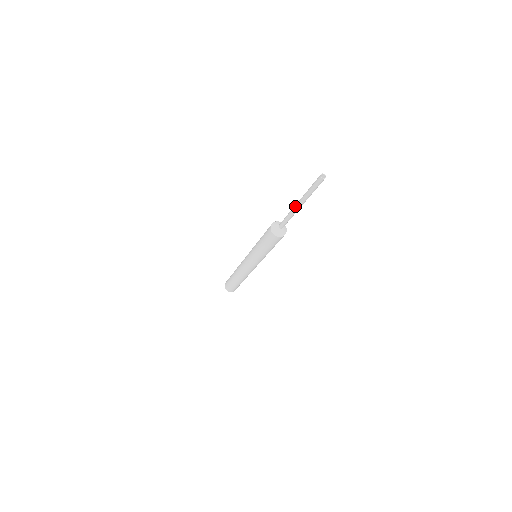
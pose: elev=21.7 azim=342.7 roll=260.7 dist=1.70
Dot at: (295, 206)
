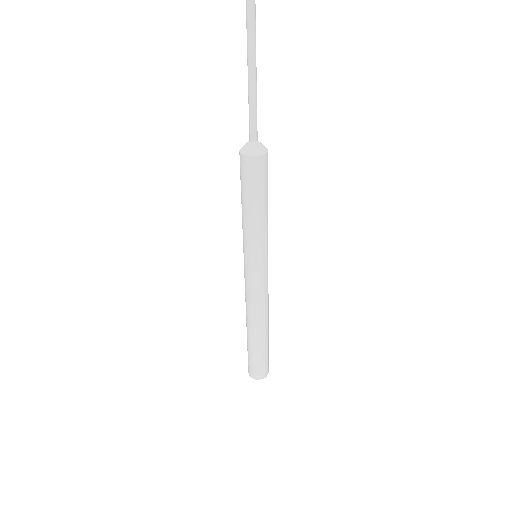
Dot at: (249, 60)
